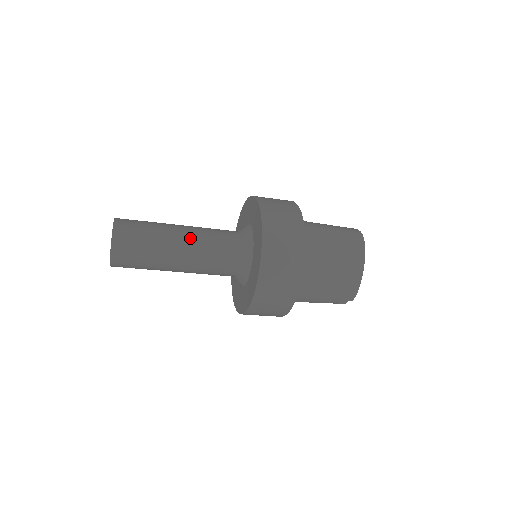
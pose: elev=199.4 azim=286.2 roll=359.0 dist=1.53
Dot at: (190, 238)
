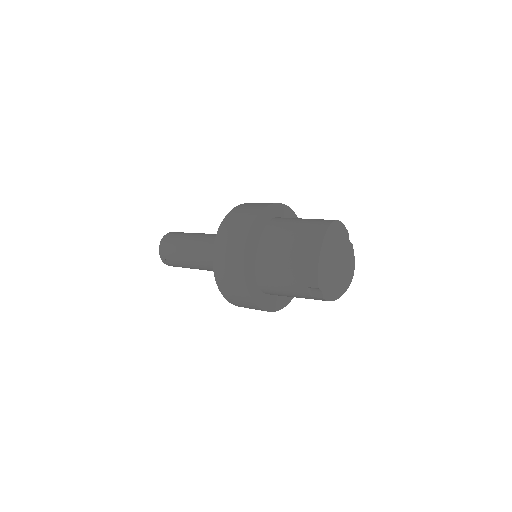
Dot at: (204, 237)
